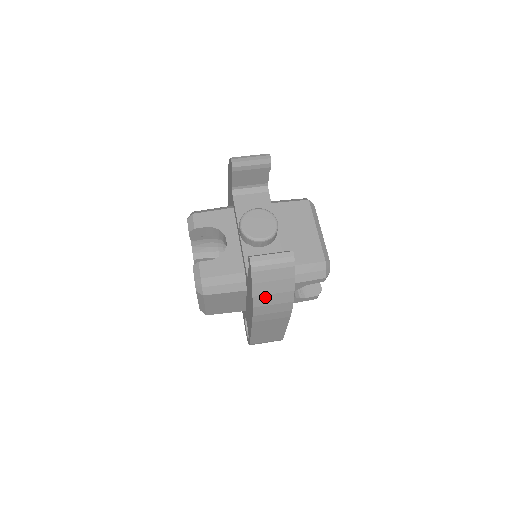
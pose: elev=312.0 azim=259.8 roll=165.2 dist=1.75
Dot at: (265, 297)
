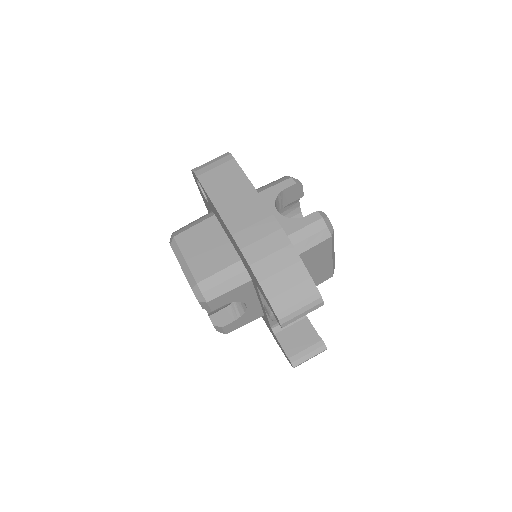
Dot at: occluded
